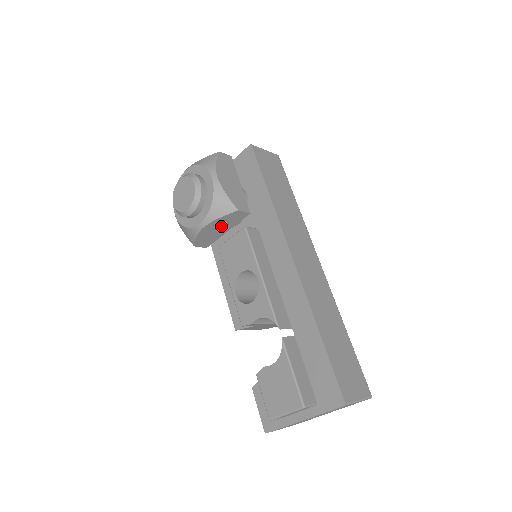
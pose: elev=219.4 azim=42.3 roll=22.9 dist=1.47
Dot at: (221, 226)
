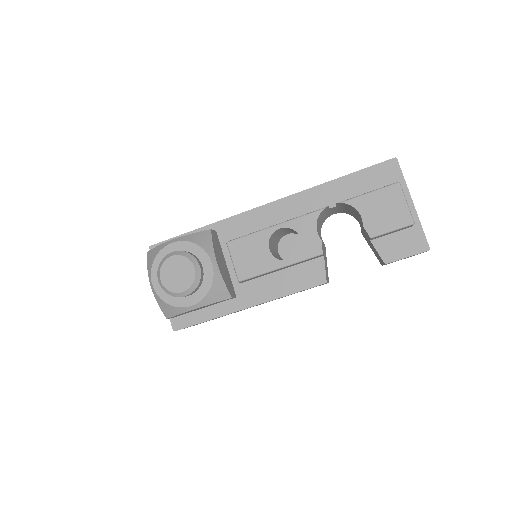
Dot at: (220, 257)
